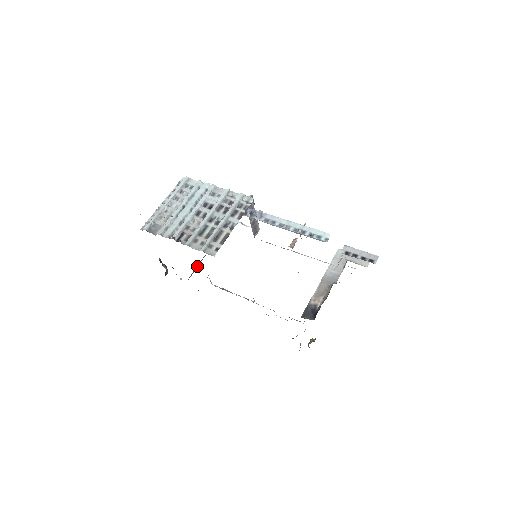
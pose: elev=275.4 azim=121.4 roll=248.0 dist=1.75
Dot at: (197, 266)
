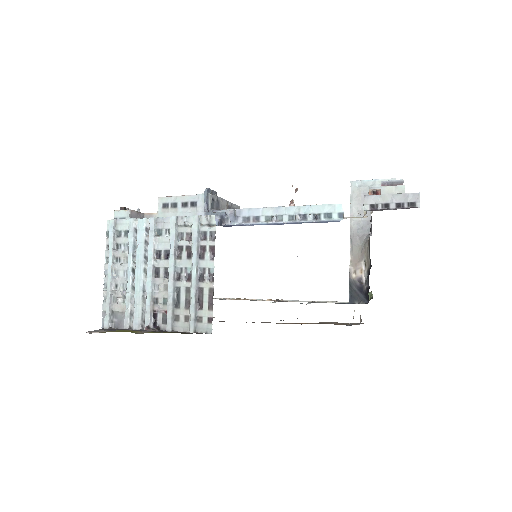
Dot at: occluded
